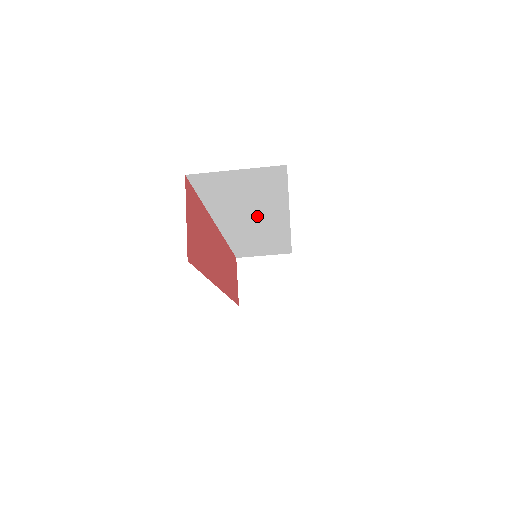
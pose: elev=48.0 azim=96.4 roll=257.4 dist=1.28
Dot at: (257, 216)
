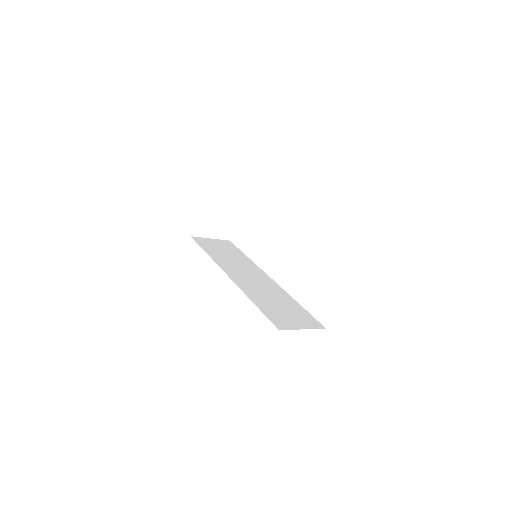
Dot at: occluded
